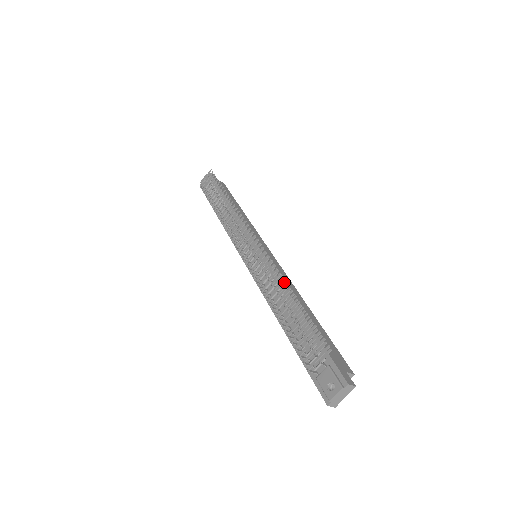
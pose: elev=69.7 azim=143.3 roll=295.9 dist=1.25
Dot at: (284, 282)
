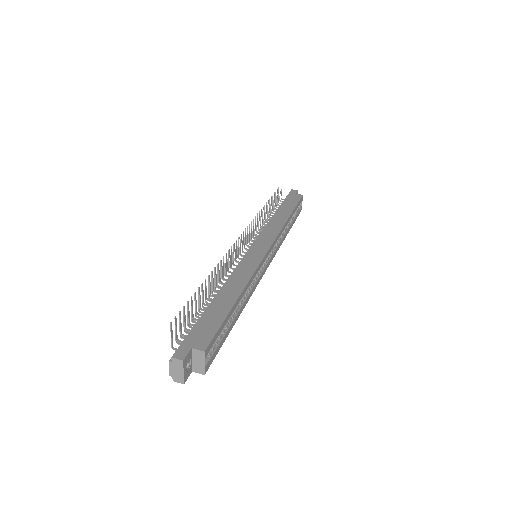
Dot at: (211, 273)
